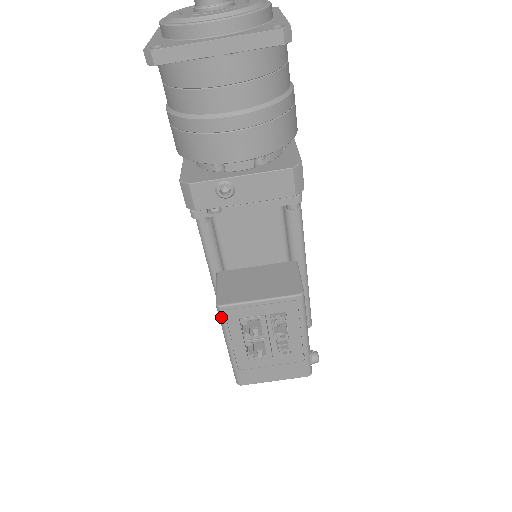
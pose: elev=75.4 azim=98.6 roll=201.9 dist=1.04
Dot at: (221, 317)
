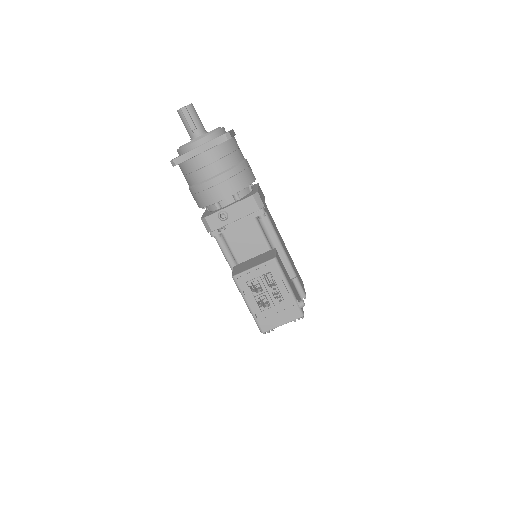
Dot at: (236, 283)
